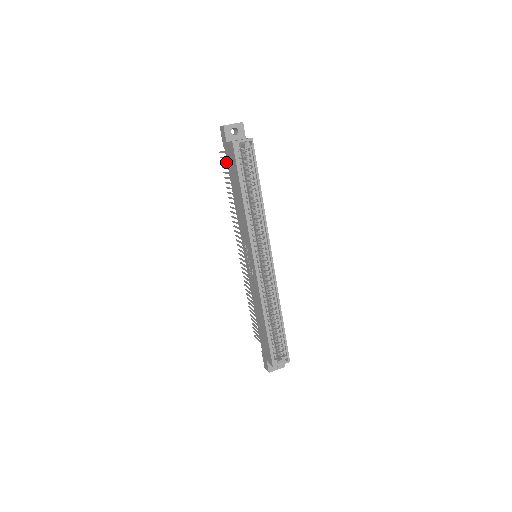
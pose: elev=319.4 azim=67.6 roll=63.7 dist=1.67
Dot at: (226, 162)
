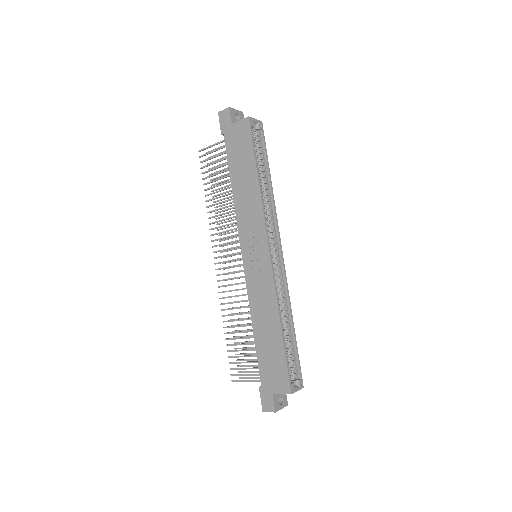
Dot at: (215, 155)
